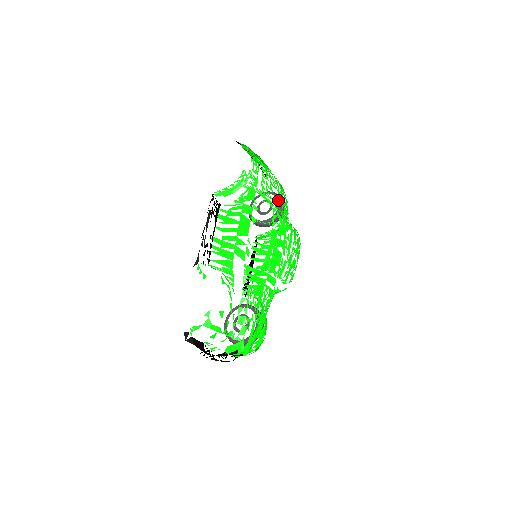
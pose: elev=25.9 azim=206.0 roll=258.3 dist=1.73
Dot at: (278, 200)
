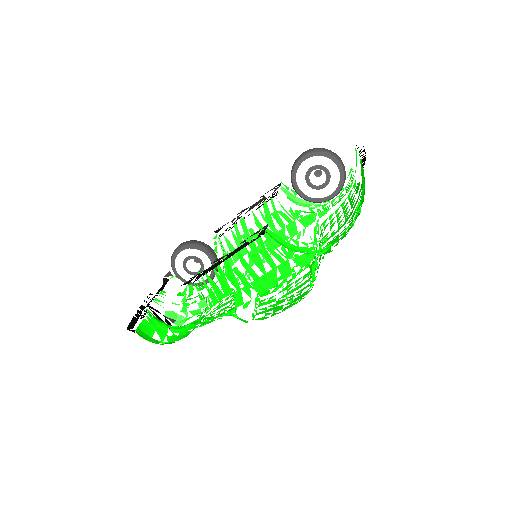
Dot at: occluded
